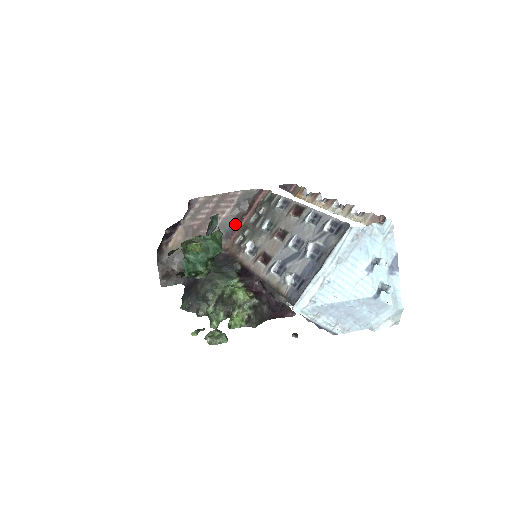
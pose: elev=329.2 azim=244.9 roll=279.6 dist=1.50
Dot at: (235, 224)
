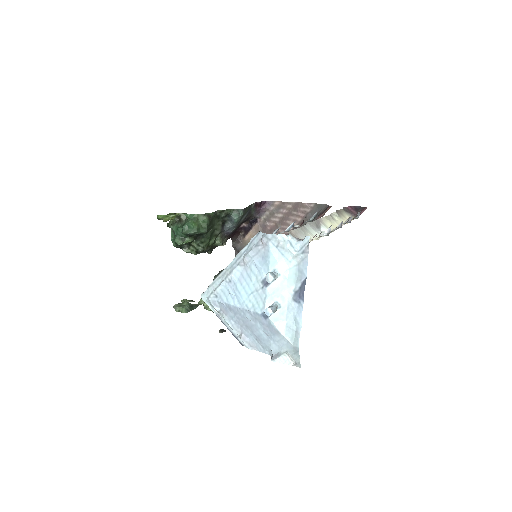
Dot at: occluded
